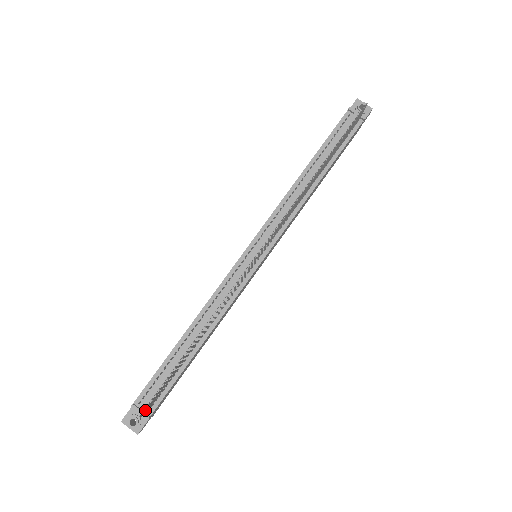
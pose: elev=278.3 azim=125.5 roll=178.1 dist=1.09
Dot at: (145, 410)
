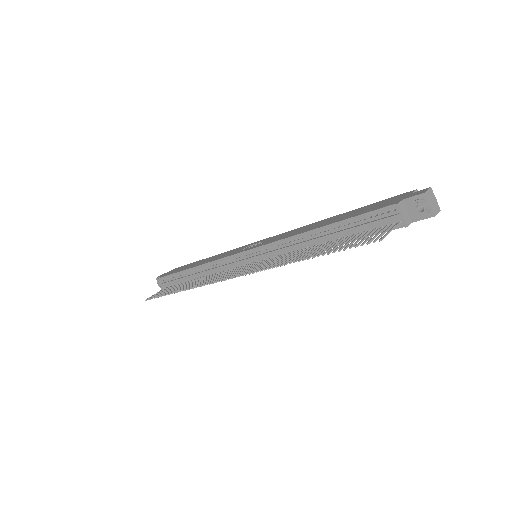
Dot at: (150, 298)
